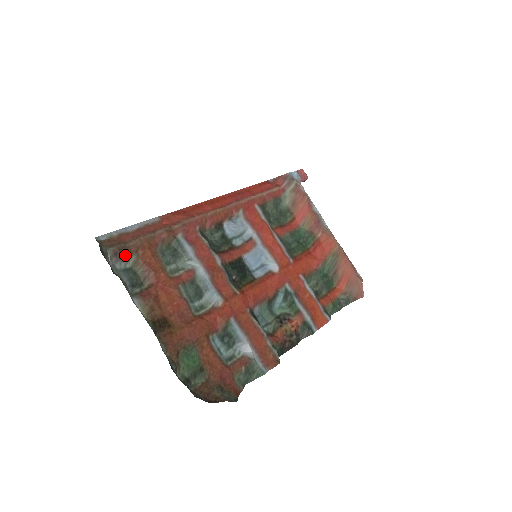
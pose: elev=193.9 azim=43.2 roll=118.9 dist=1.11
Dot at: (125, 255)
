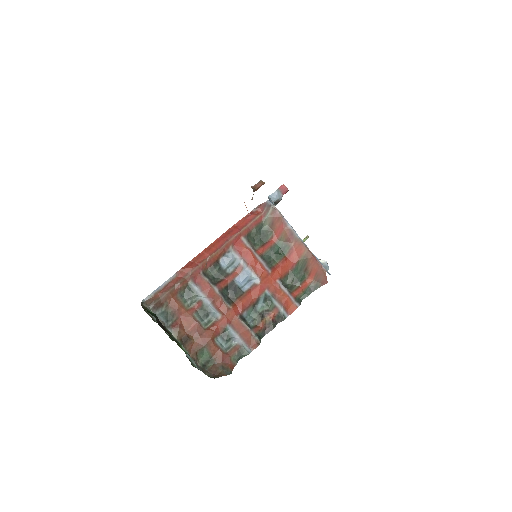
Dot at: (160, 306)
